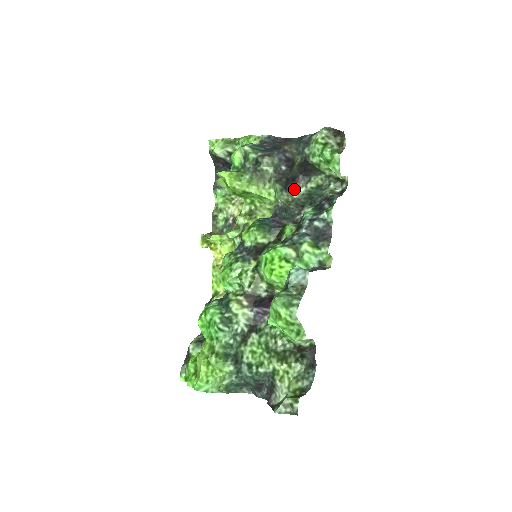
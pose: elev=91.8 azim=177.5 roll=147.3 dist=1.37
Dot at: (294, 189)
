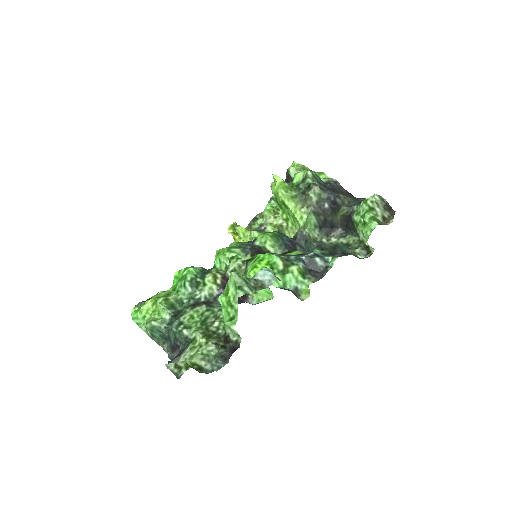
Dot at: (328, 235)
